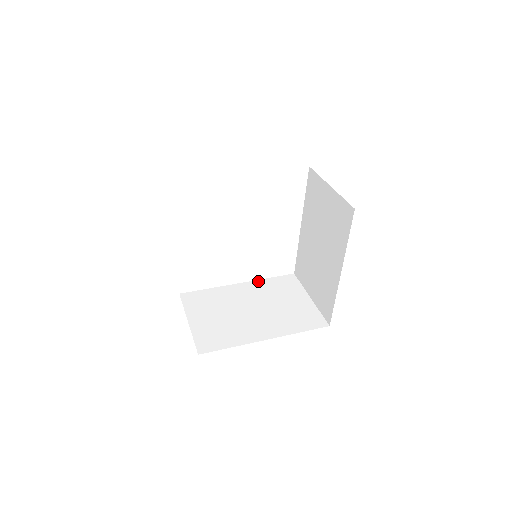
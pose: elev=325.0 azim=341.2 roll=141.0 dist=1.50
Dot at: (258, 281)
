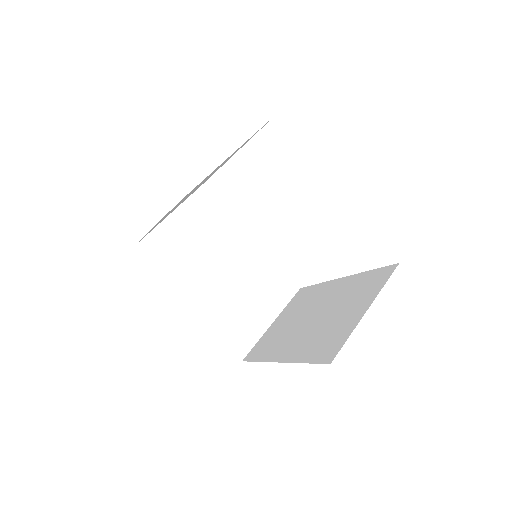
Dot at: (357, 275)
